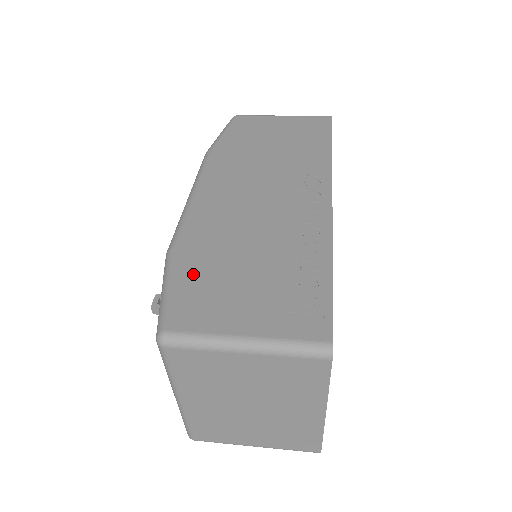
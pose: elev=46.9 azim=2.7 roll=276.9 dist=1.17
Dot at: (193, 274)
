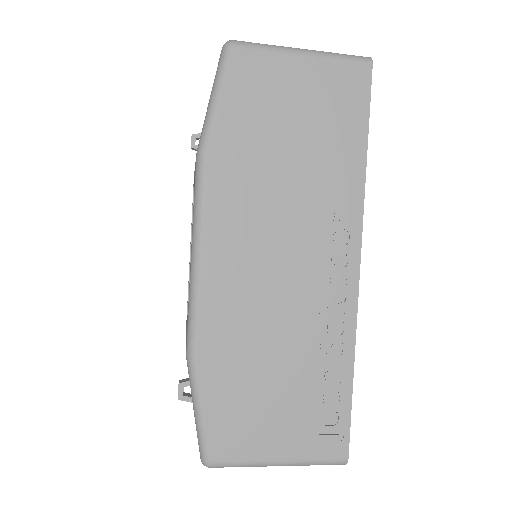
Dot at: (223, 394)
